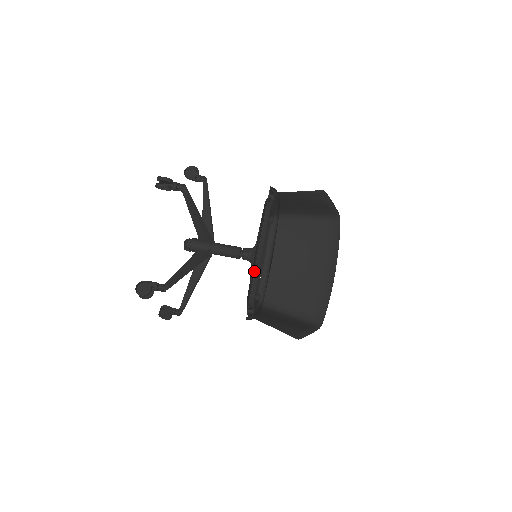
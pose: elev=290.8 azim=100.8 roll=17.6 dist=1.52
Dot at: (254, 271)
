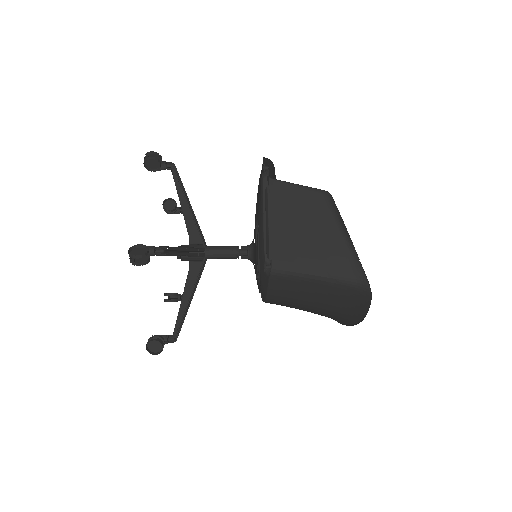
Dot at: occluded
